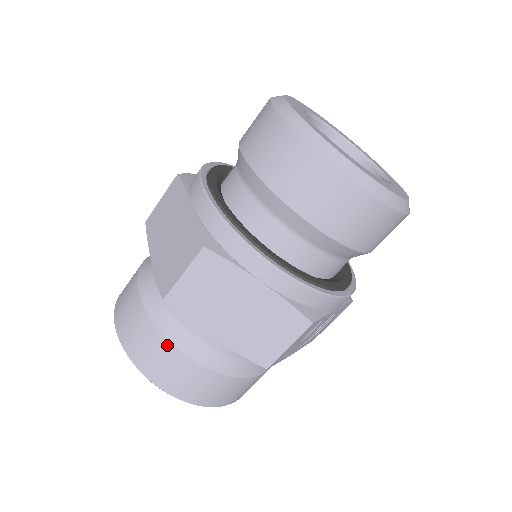
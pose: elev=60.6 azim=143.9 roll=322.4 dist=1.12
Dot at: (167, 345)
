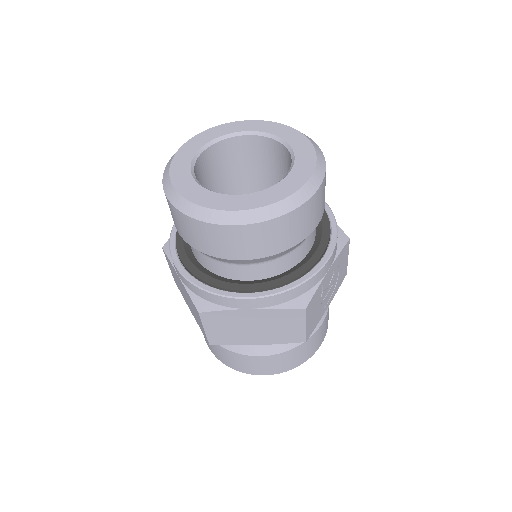
Dot at: (239, 356)
